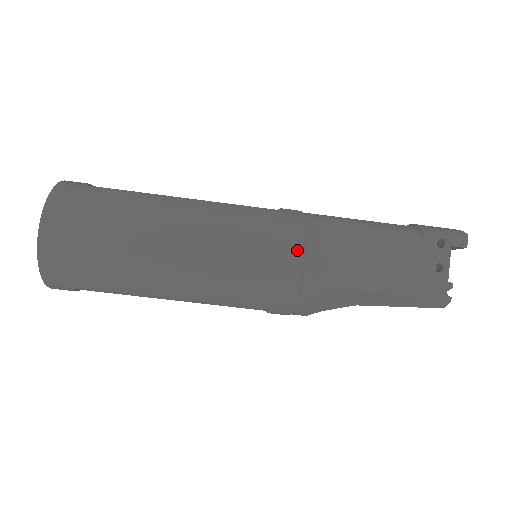
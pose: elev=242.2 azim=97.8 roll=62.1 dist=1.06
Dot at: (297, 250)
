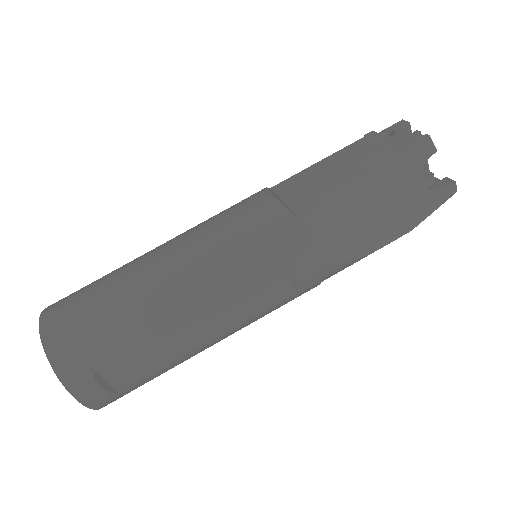
Dot at: (263, 192)
